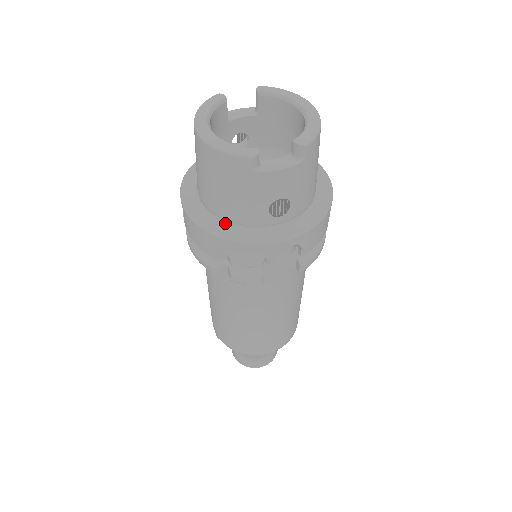
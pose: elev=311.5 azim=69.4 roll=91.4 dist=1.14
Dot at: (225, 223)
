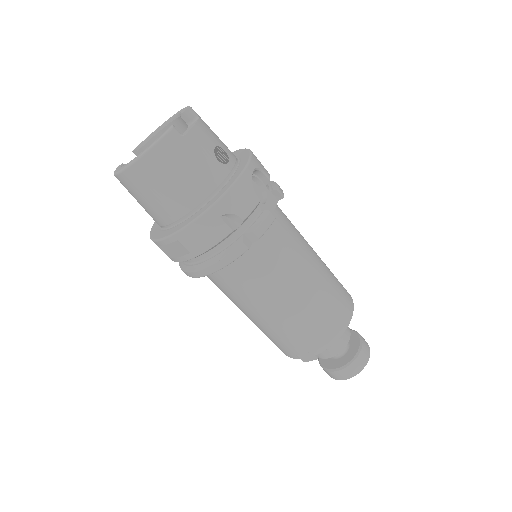
Dot at: (208, 202)
